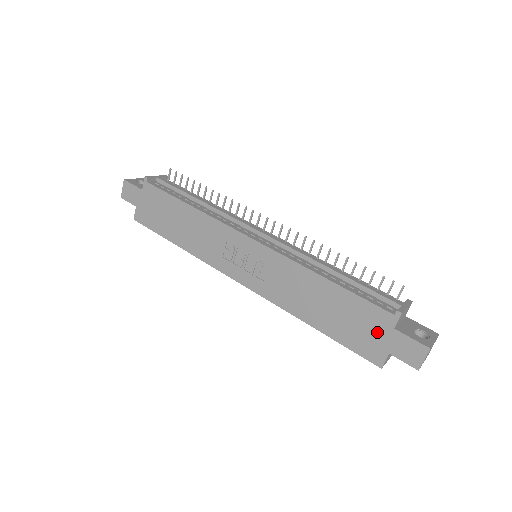
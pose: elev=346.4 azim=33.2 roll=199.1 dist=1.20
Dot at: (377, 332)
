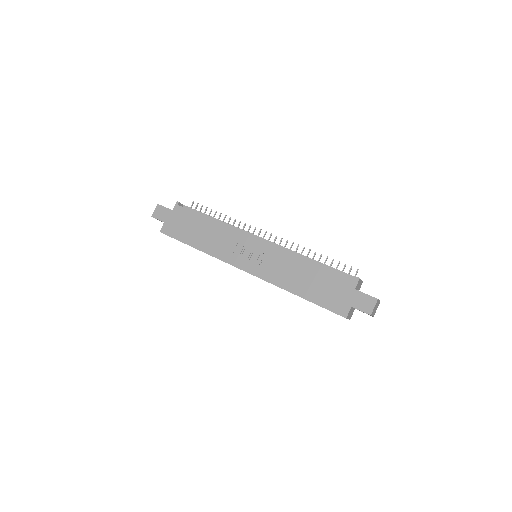
Dot at: (344, 293)
